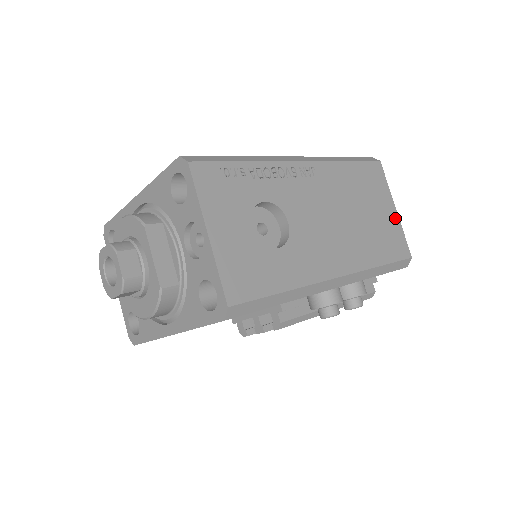
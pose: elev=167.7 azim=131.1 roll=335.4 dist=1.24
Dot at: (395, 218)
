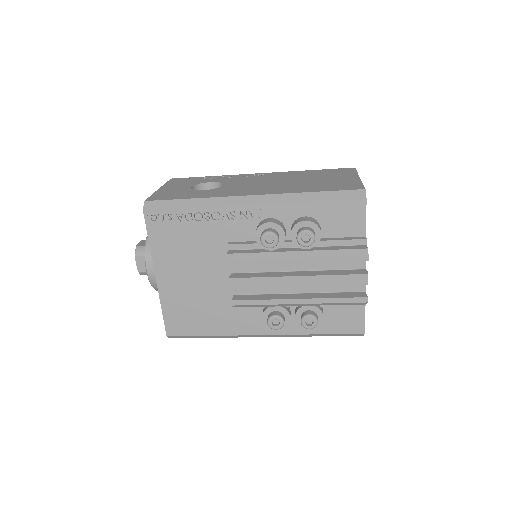
Dot at: (354, 180)
